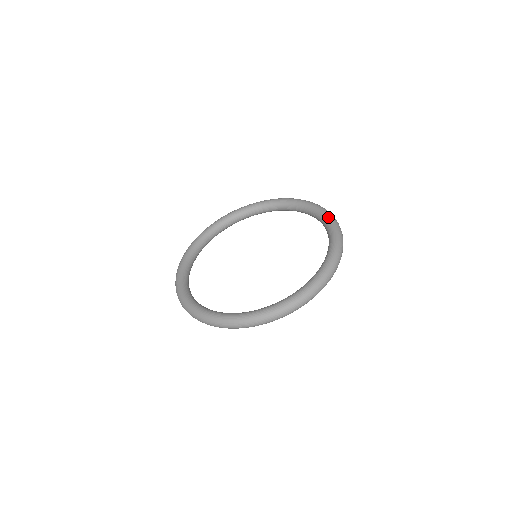
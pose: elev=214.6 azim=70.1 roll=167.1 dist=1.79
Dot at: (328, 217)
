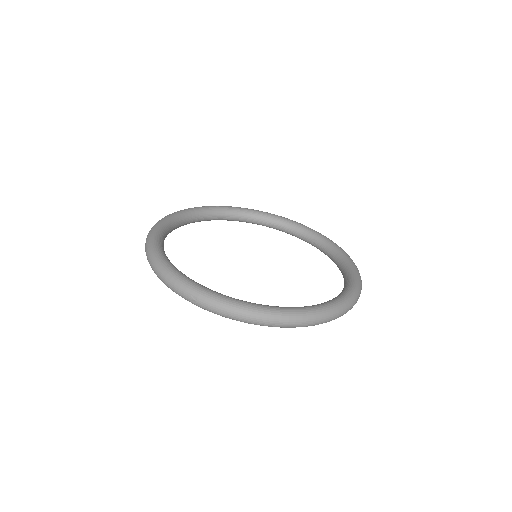
Dot at: (335, 244)
